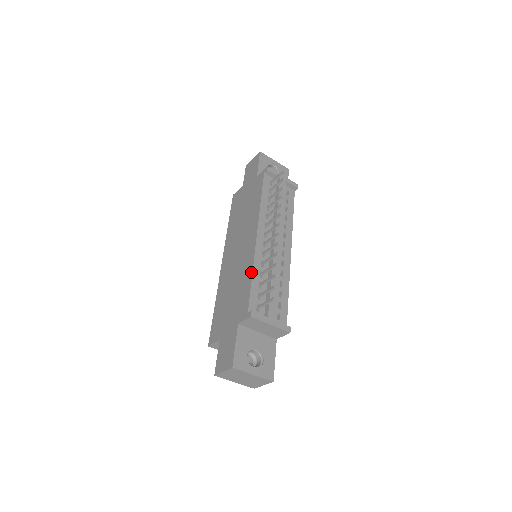
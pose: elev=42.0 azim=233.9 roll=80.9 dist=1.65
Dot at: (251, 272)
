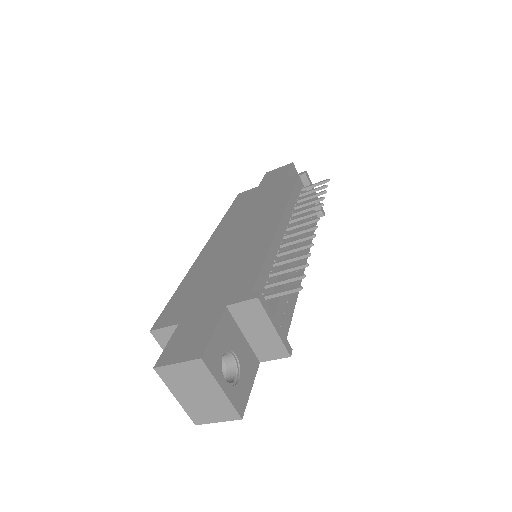
Dot at: (265, 253)
